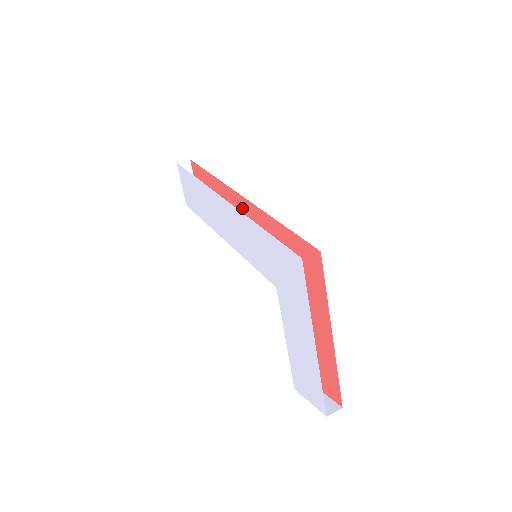
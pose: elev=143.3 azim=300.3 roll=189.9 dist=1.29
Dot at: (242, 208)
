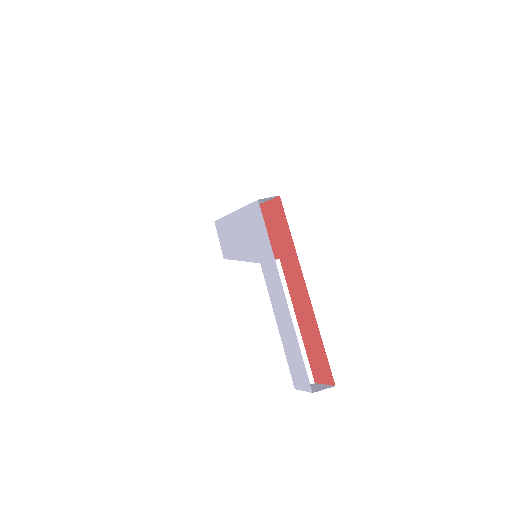
Dot at: occluded
